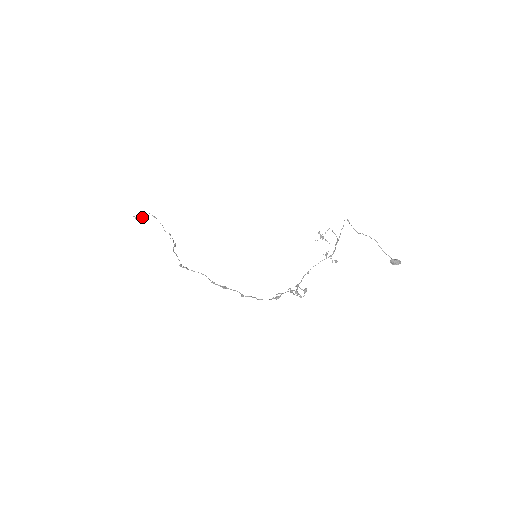
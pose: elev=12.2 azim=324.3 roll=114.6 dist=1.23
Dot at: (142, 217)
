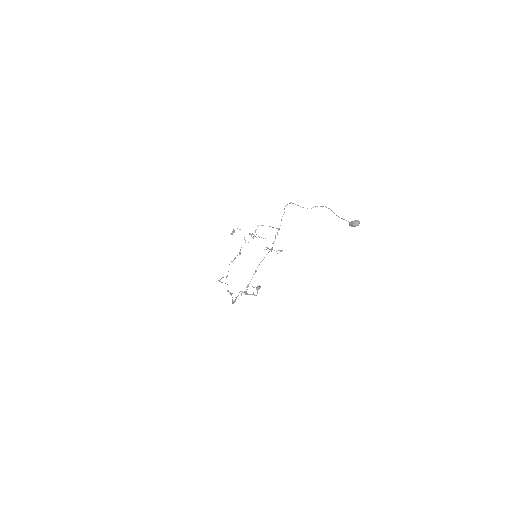
Dot at: (234, 232)
